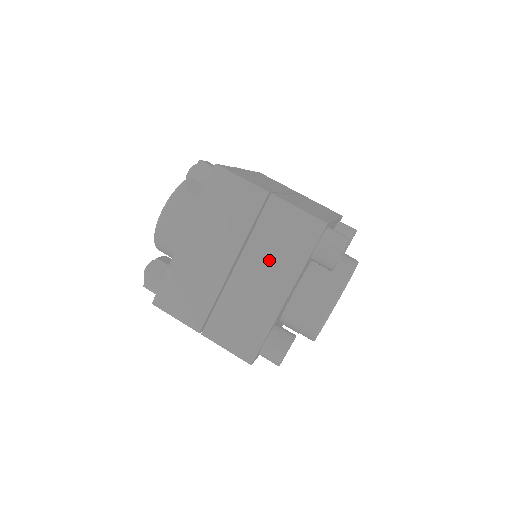
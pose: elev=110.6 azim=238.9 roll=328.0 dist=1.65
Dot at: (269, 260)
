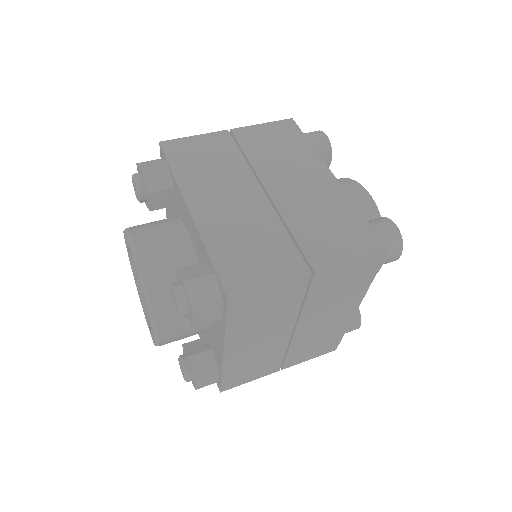
Dot at: (286, 166)
